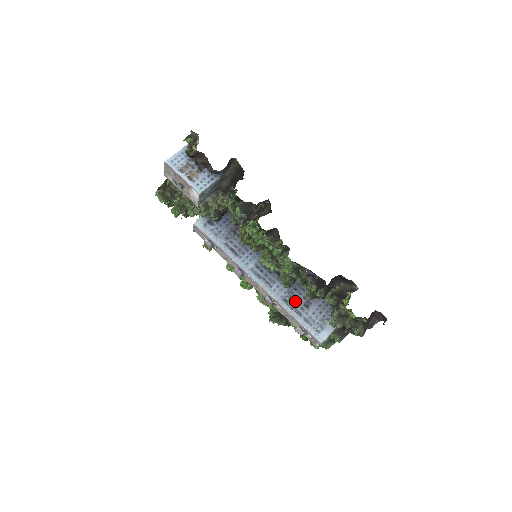
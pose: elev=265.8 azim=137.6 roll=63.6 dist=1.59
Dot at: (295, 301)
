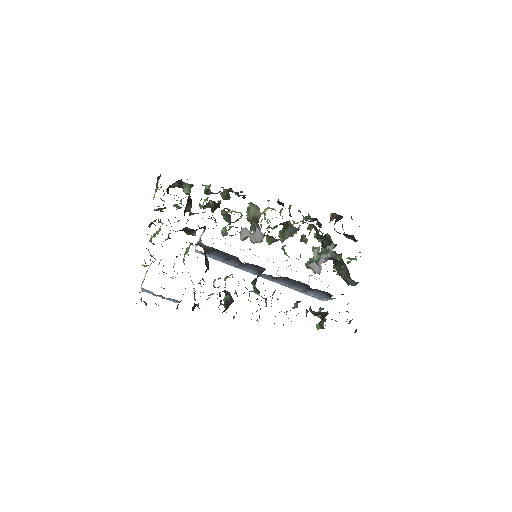
Dot at: (295, 288)
